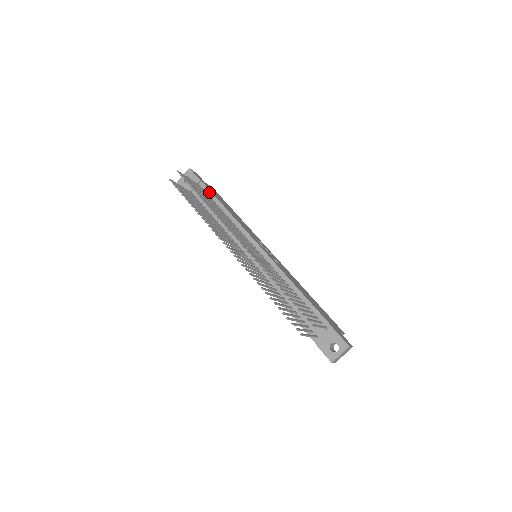
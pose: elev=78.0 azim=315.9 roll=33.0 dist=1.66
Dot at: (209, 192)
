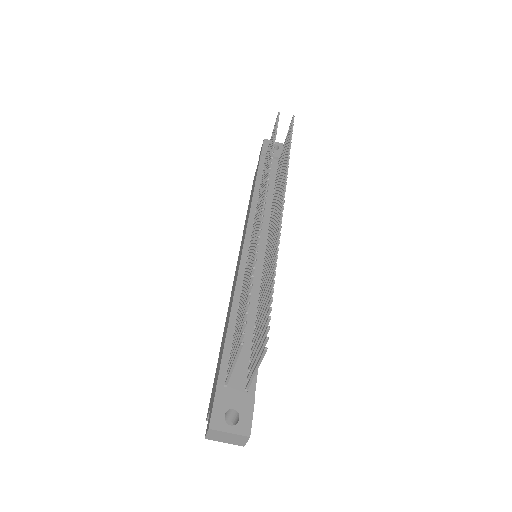
Dot at: occluded
